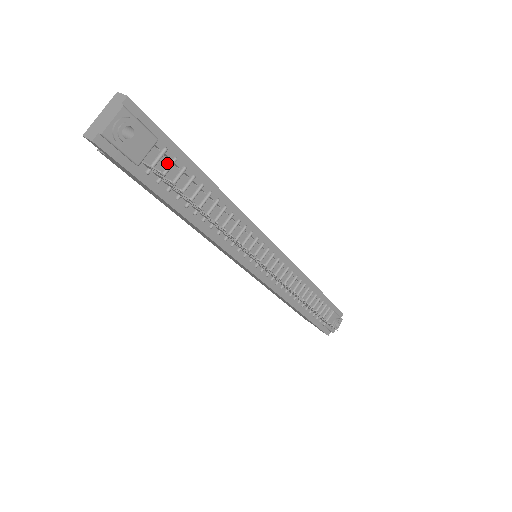
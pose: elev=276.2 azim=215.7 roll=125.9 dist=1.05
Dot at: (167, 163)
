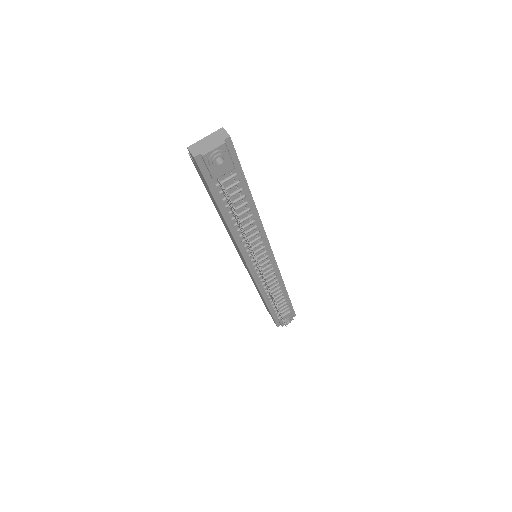
Dot at: (232, 183)
